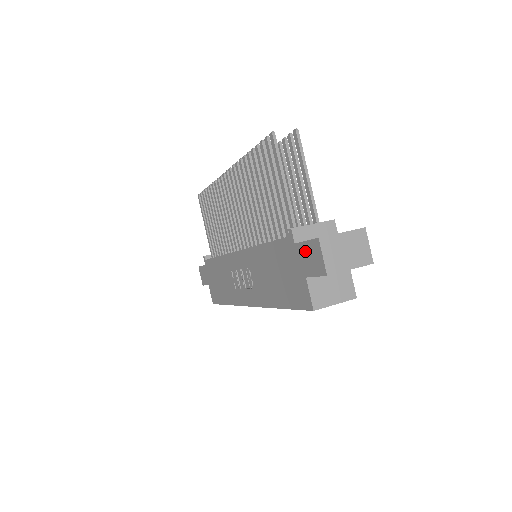
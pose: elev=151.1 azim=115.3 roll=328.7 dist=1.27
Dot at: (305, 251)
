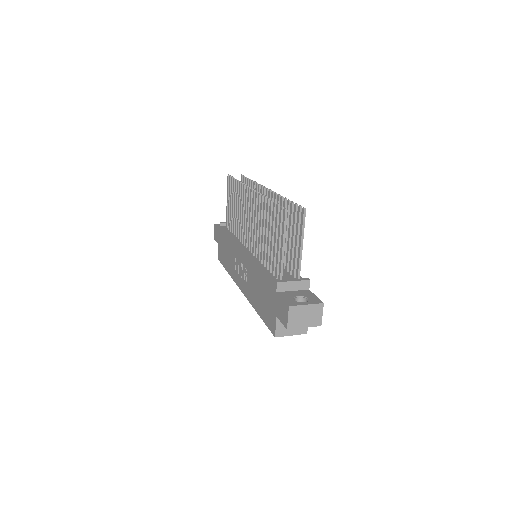
Dot at: (280, 304)
